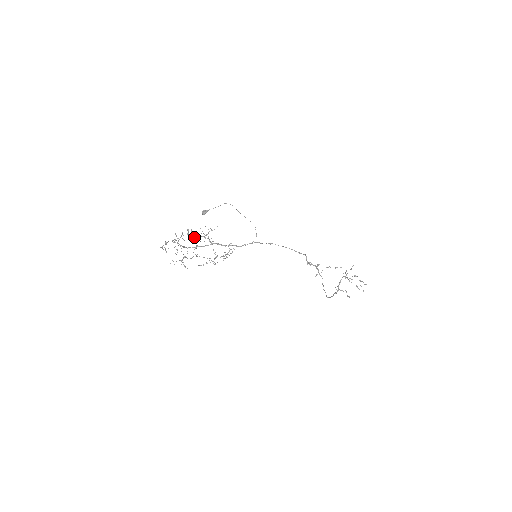
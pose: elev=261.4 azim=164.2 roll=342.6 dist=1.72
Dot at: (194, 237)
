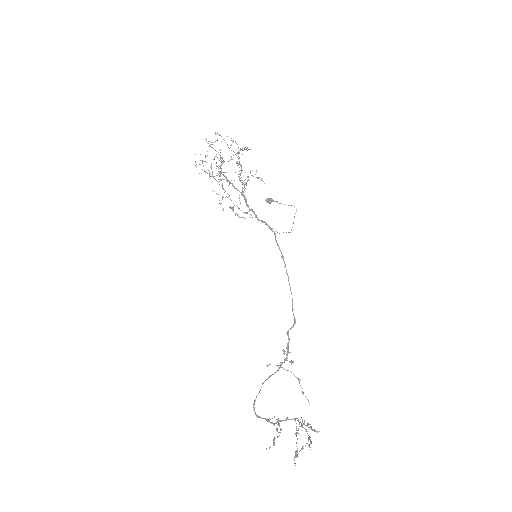
Dot at: (241, 149)
